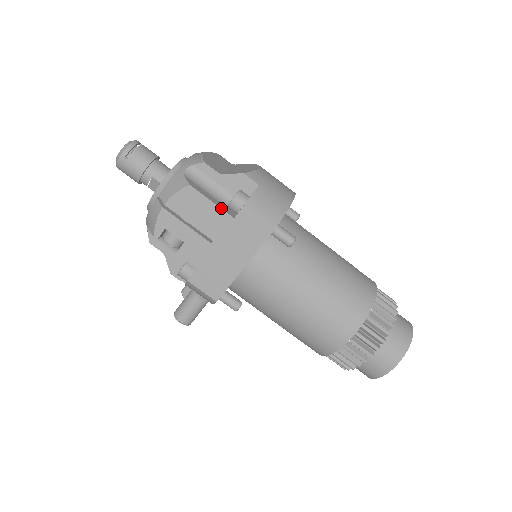
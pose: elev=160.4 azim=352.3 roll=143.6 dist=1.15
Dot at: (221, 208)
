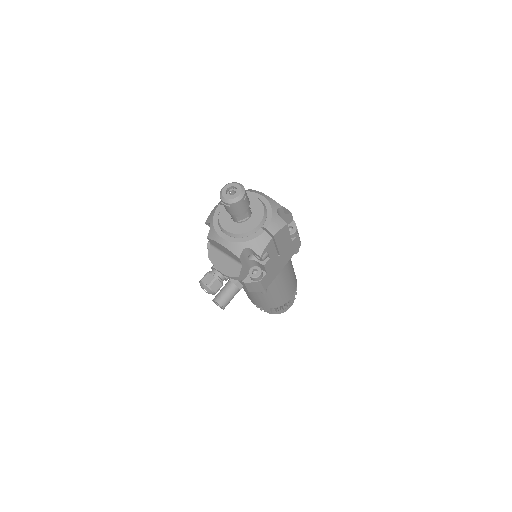
Dot at: occluded
